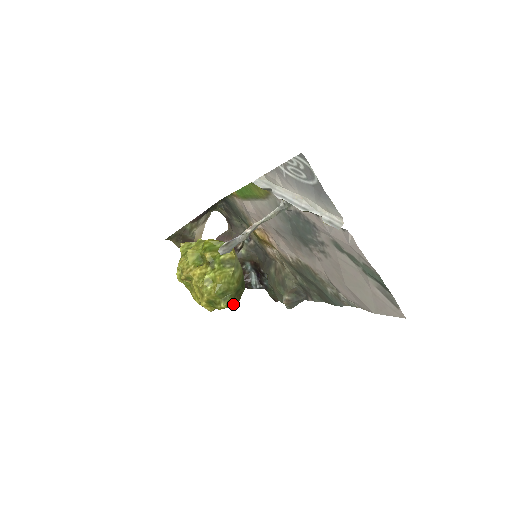
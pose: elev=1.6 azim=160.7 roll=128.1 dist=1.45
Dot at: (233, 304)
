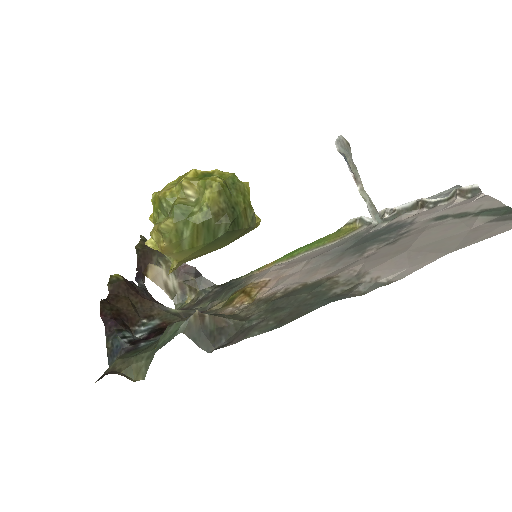
Dot at: (211, 203)
